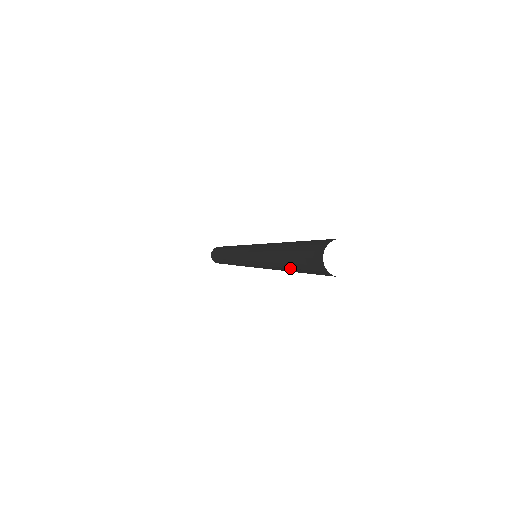
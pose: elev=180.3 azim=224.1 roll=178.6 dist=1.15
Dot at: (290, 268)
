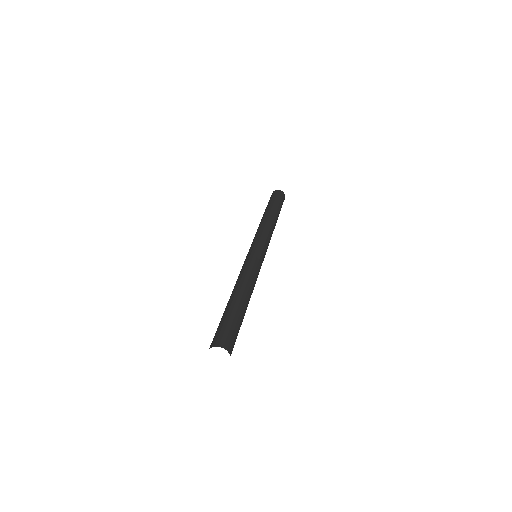
Dot at: occluded
